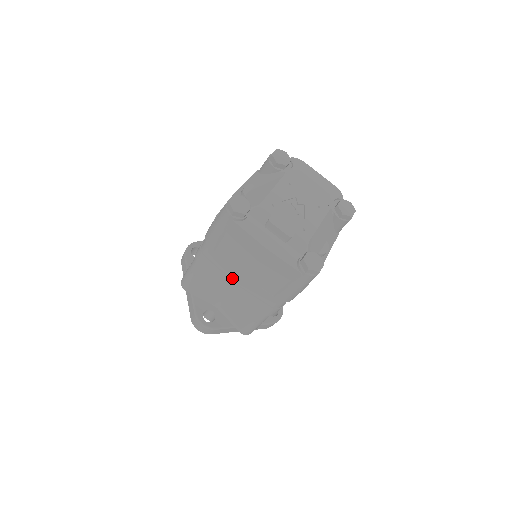
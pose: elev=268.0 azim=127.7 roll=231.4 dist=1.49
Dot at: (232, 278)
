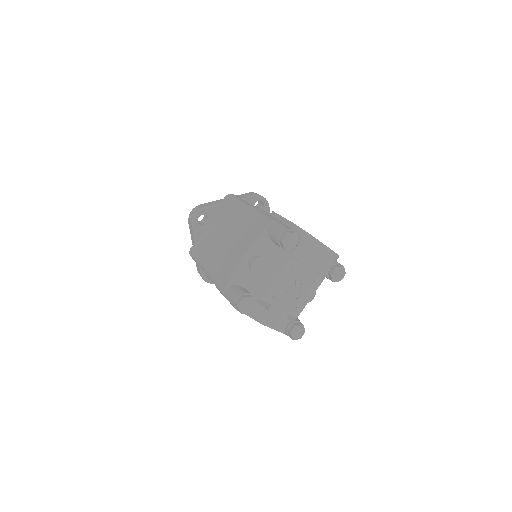
Dot at: occluded
